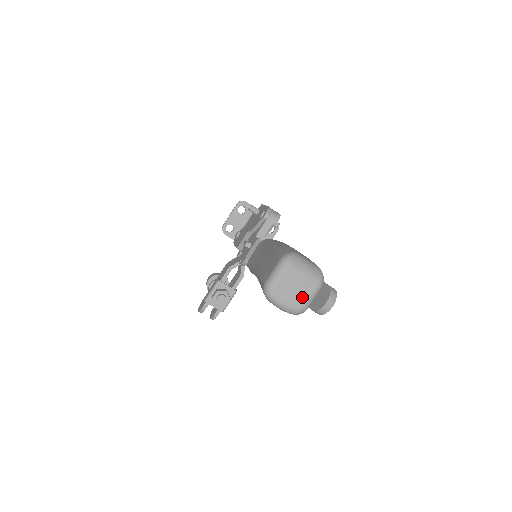
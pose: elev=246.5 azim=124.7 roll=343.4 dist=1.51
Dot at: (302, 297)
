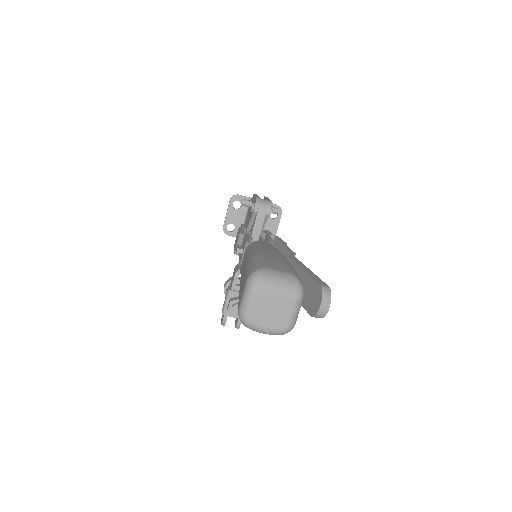
Dot at: (283, 315)
